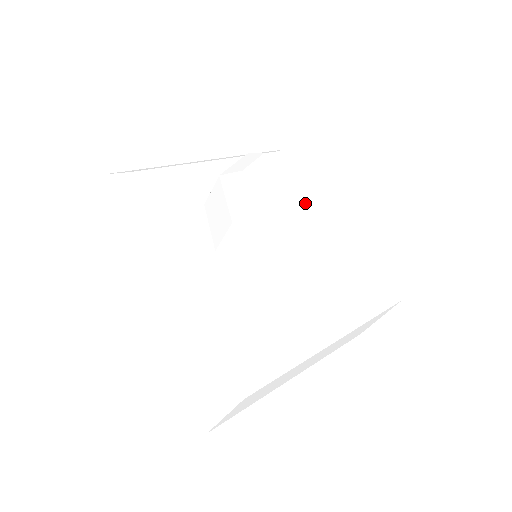
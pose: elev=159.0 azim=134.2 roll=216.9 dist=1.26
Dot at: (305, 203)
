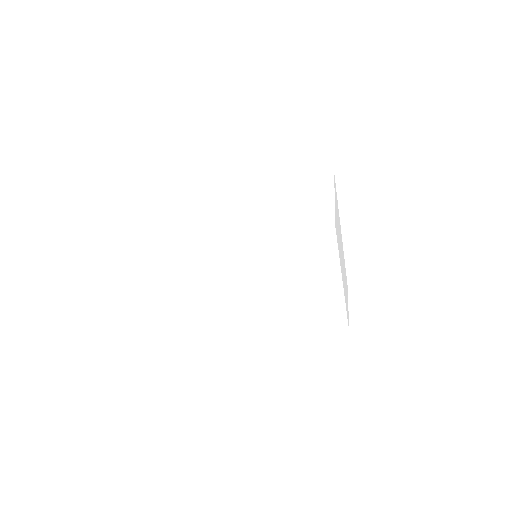
Dot at: occluded
